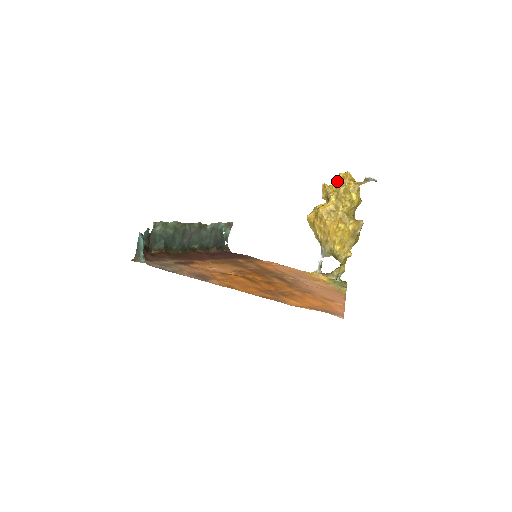
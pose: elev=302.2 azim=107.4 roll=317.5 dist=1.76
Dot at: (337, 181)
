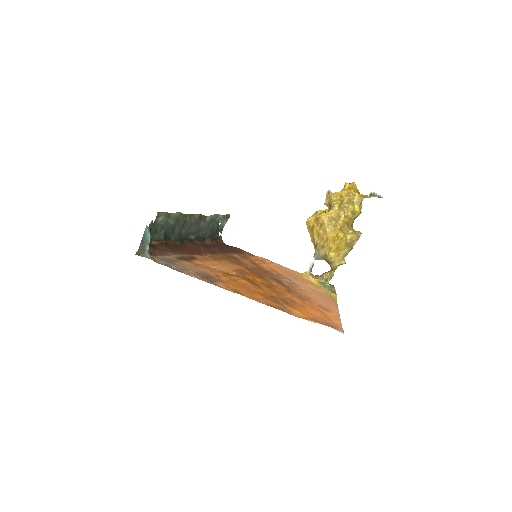
Dot at: (342, 190)
